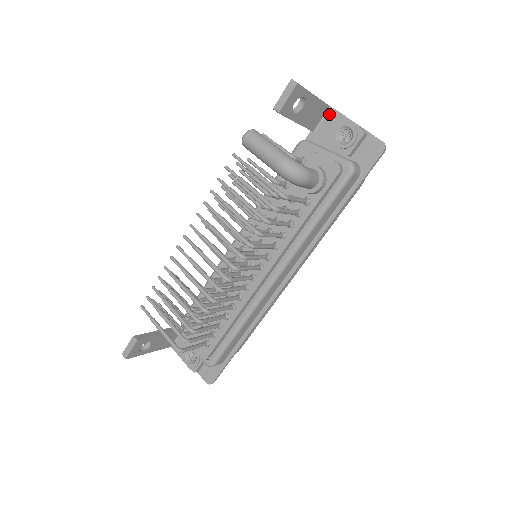
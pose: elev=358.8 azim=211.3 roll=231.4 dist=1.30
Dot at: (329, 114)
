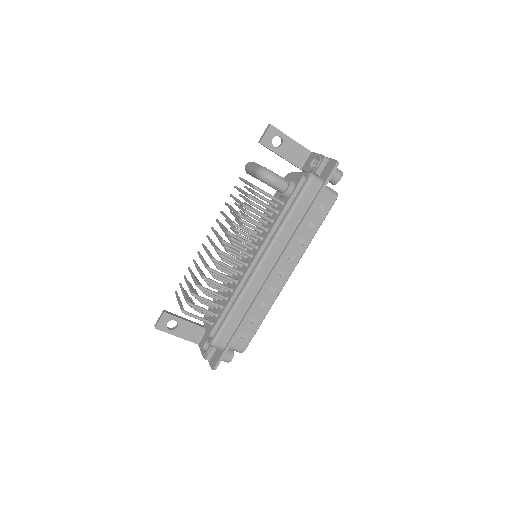
Dot at: (310, 156)
